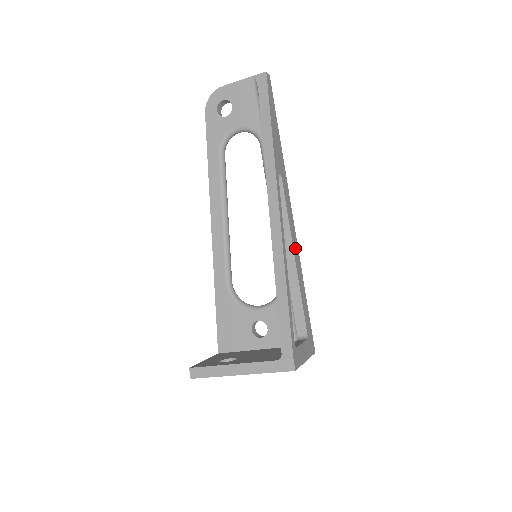
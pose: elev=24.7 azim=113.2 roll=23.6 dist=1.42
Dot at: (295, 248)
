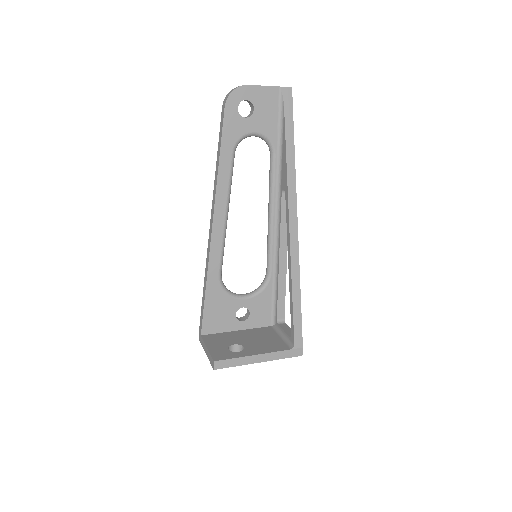
Dot at: occluded
